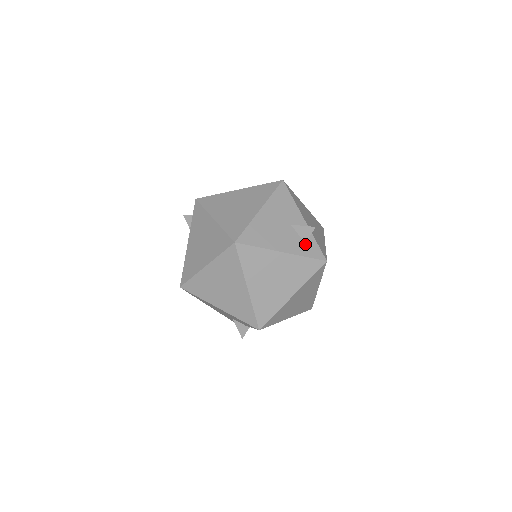
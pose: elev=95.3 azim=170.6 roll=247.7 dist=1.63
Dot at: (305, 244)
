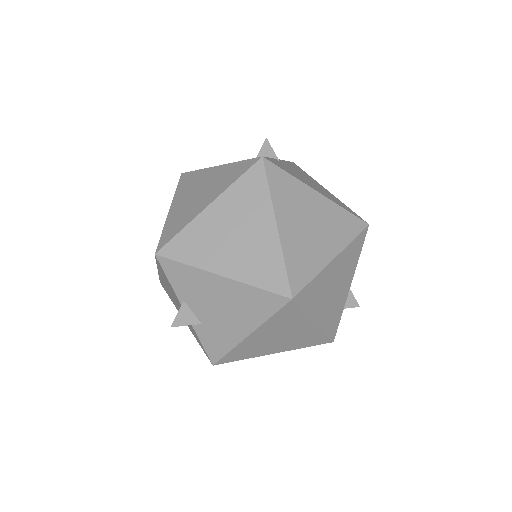
Dot at: occluded
